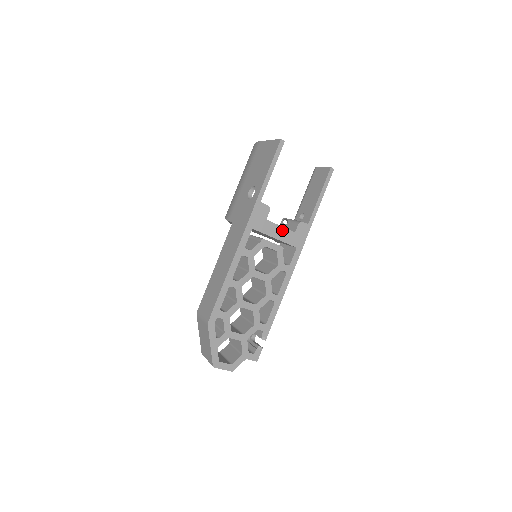
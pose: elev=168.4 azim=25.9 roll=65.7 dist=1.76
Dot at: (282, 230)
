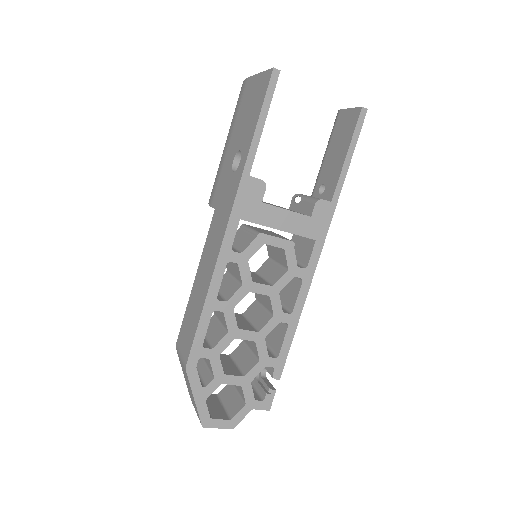
Dot at: (289, 216)
